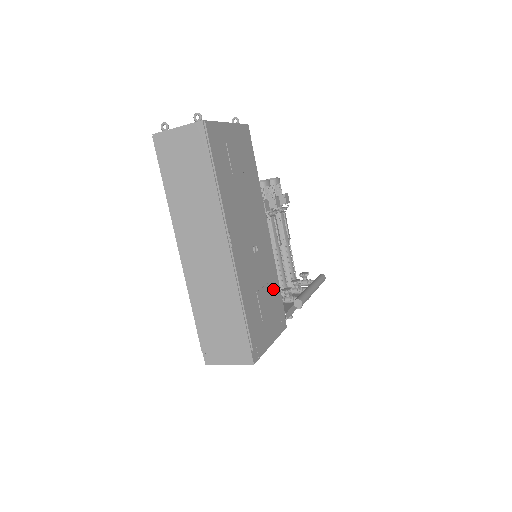
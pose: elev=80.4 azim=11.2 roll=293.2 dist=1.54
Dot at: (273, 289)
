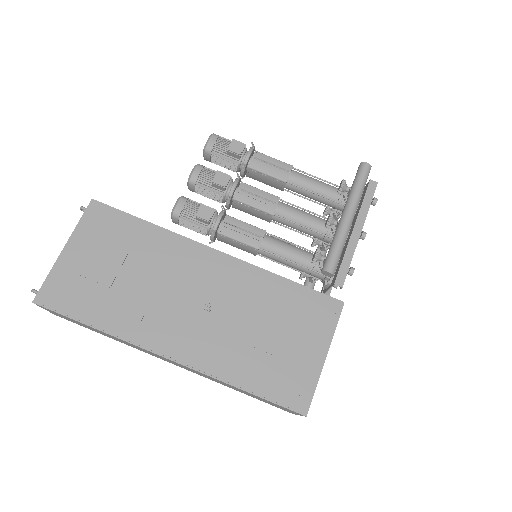
Dot at: (278, 300)
